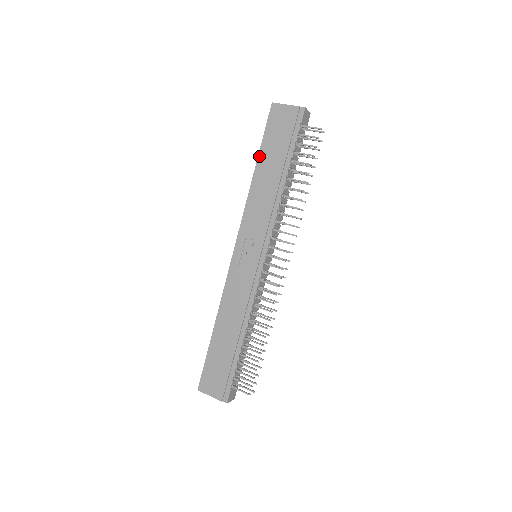
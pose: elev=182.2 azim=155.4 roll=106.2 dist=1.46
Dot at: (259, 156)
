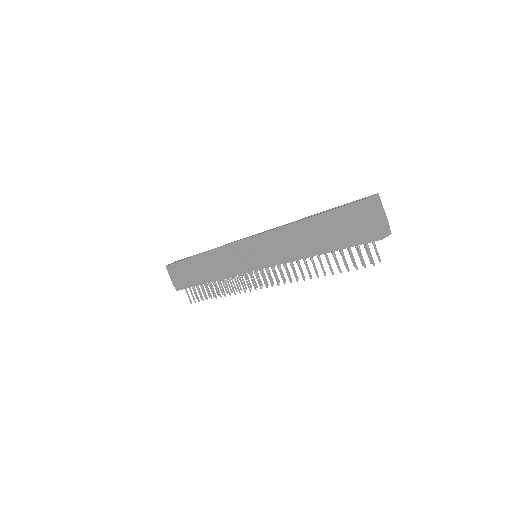
Dot at: (315, 217)
